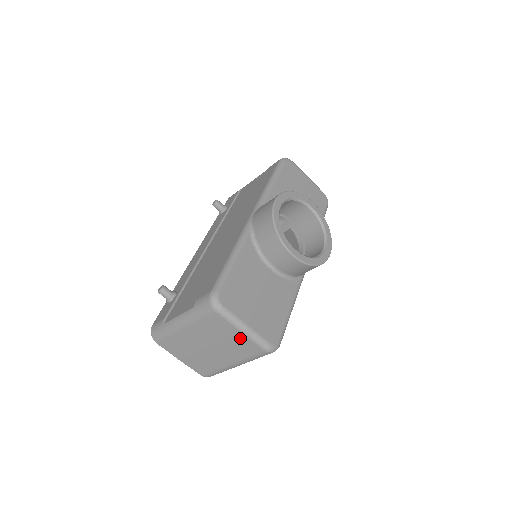
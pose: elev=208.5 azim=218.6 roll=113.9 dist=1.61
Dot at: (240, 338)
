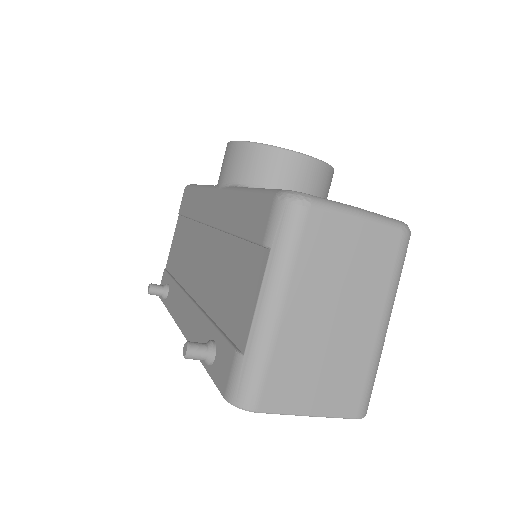
Dot at: (364, 237)
